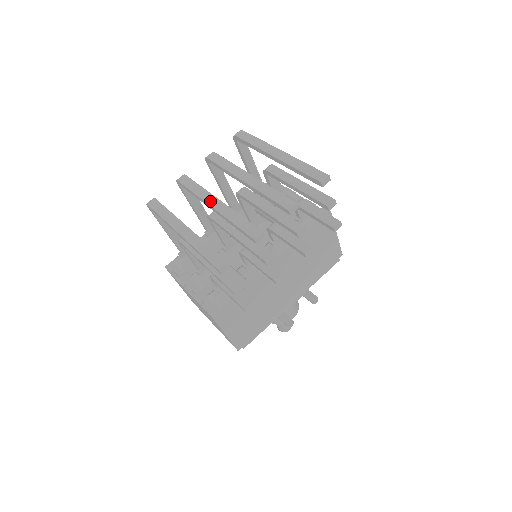
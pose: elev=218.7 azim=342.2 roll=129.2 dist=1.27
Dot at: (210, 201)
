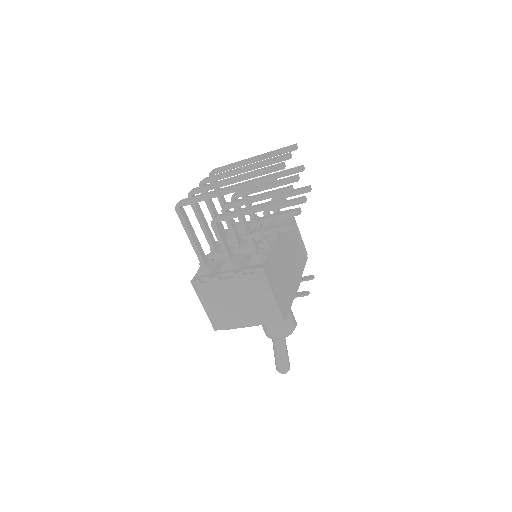
Dot at: (230, 179)
